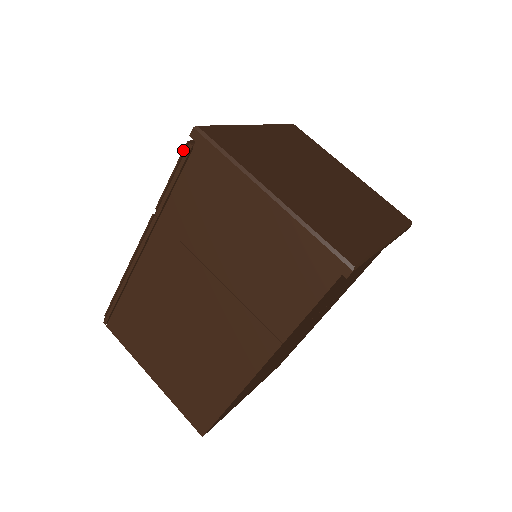
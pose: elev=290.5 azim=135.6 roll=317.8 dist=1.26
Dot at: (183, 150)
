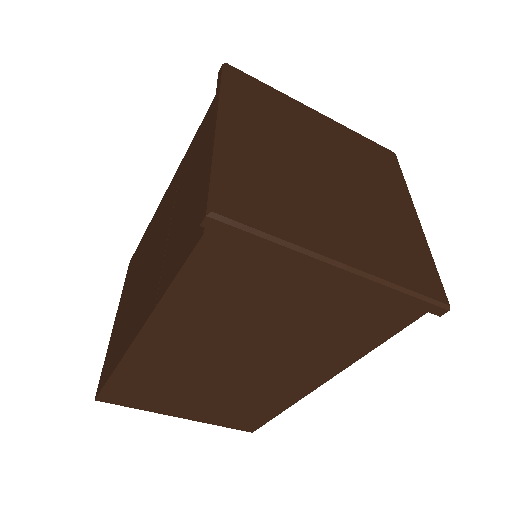
Dot at: occluded
